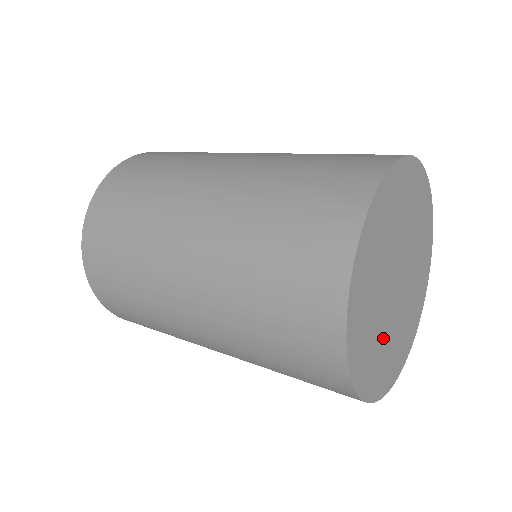
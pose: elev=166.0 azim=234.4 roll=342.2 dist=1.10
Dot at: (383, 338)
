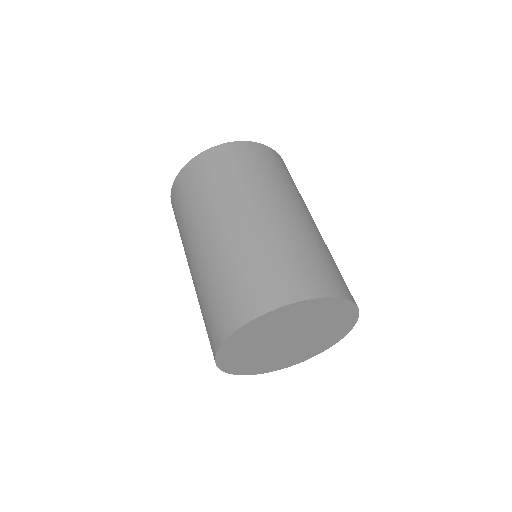
Dot at: (300, 349)
